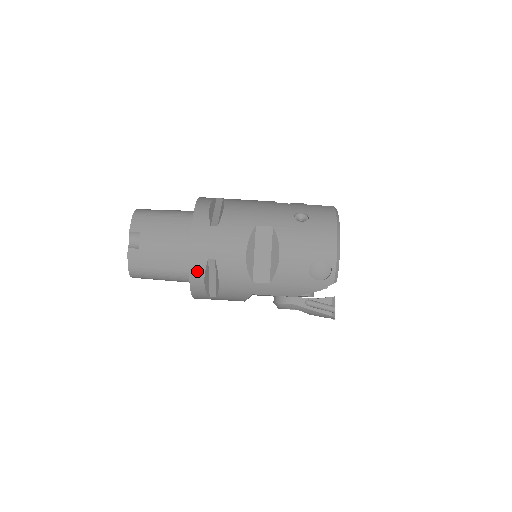
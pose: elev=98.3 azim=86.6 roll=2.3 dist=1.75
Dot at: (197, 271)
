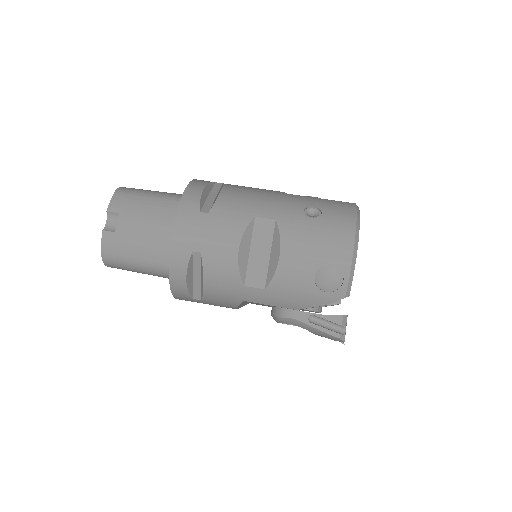
Dot at: (178, 265)
